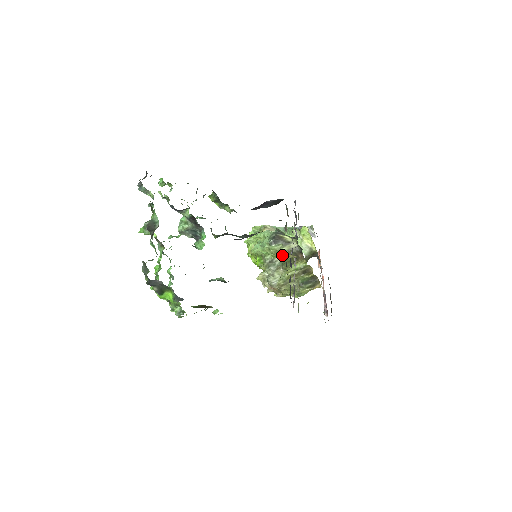
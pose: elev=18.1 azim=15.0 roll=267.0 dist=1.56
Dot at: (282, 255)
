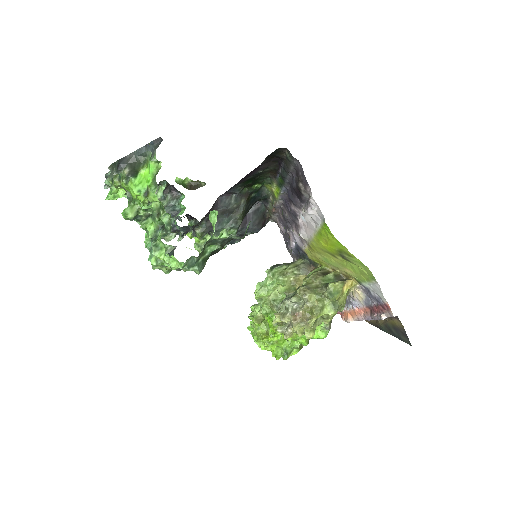
Dot at: (292, 283)
